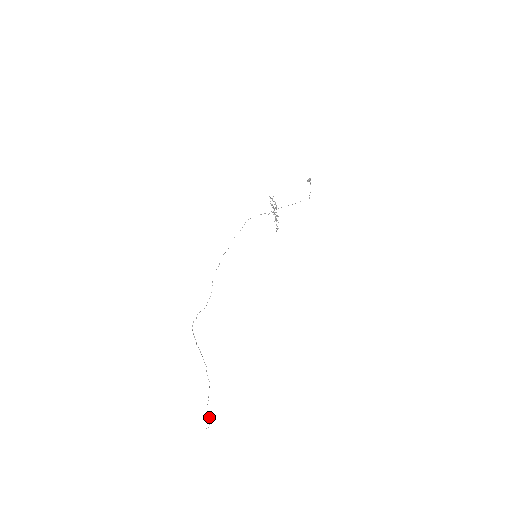
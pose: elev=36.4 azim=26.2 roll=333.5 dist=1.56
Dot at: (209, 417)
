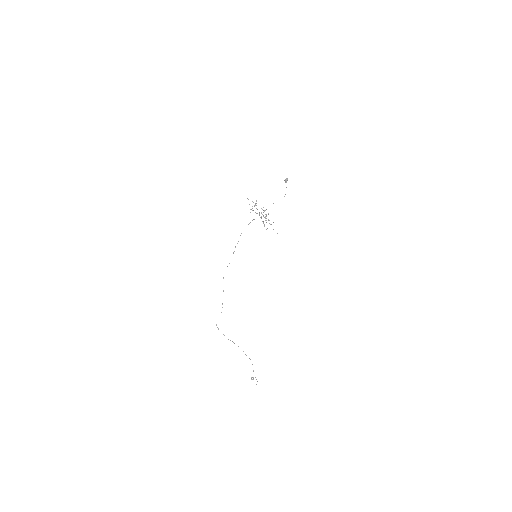
Dot at: (256, 379)
